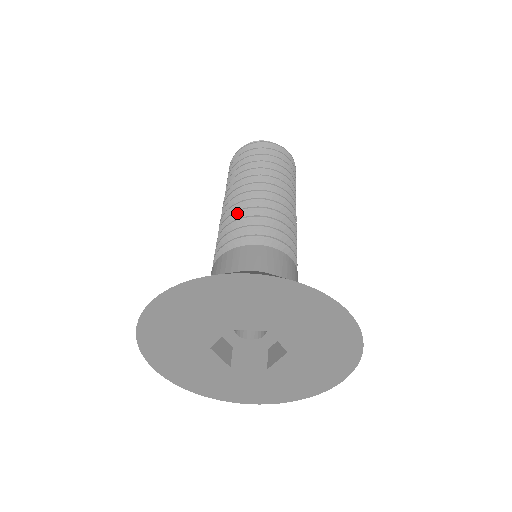
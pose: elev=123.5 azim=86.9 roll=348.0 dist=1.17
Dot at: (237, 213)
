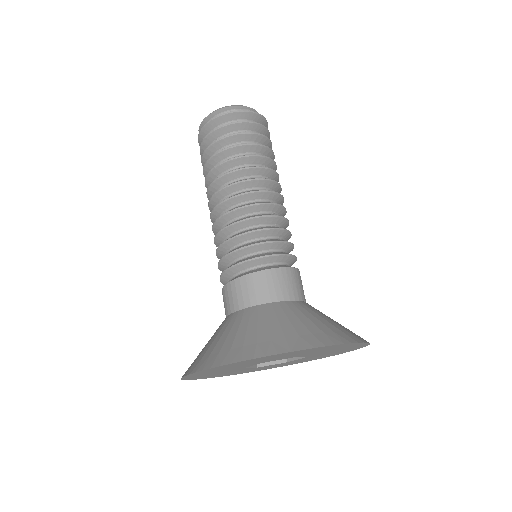
Dot at: (234, 225)
